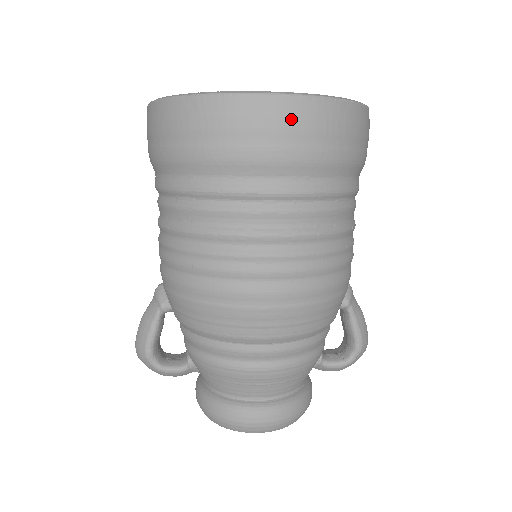
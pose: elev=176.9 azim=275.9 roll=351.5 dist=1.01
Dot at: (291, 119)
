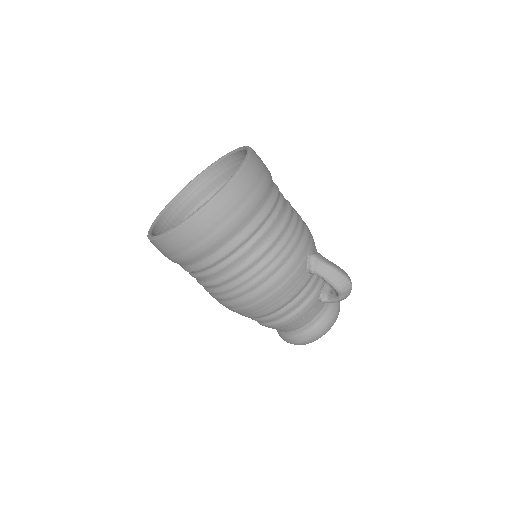
Dot at: (176, 243)
